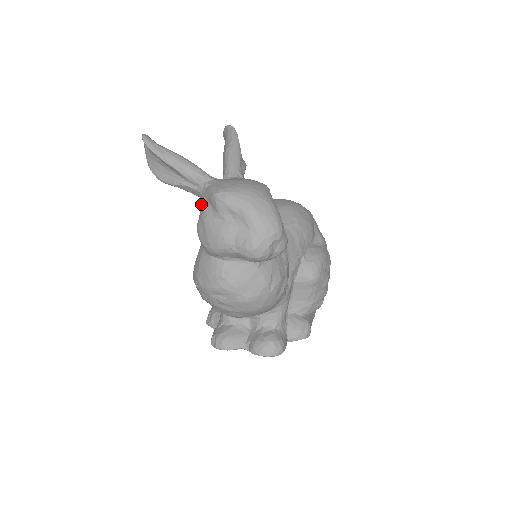
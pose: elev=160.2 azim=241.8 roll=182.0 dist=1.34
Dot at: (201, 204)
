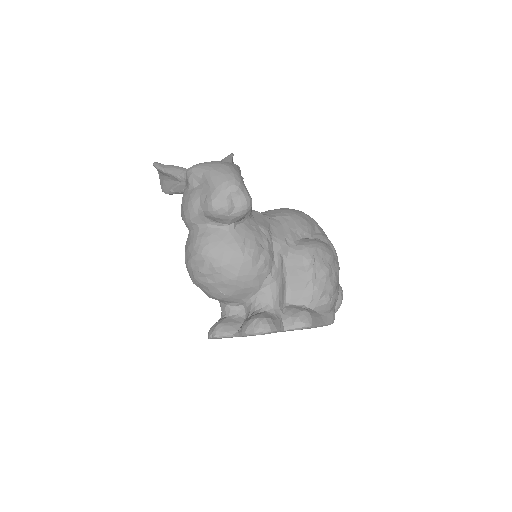
Dot at: occluded
